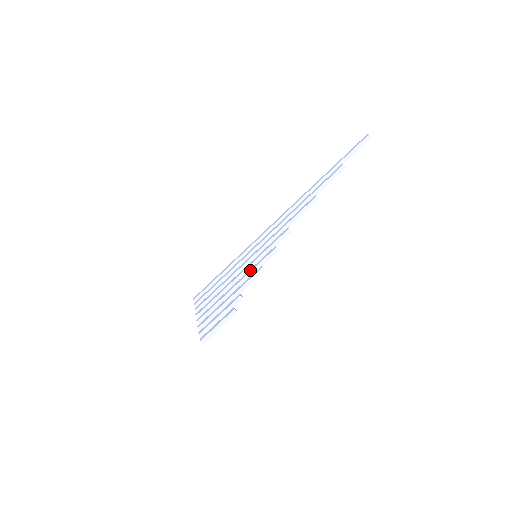
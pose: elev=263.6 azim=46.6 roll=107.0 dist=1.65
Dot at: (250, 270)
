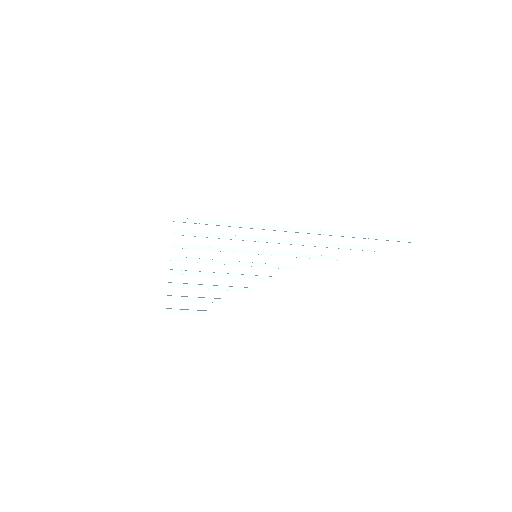
Dot at: (243, 277)
